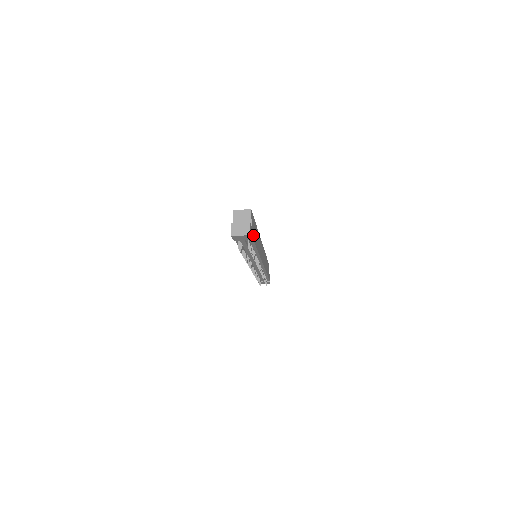
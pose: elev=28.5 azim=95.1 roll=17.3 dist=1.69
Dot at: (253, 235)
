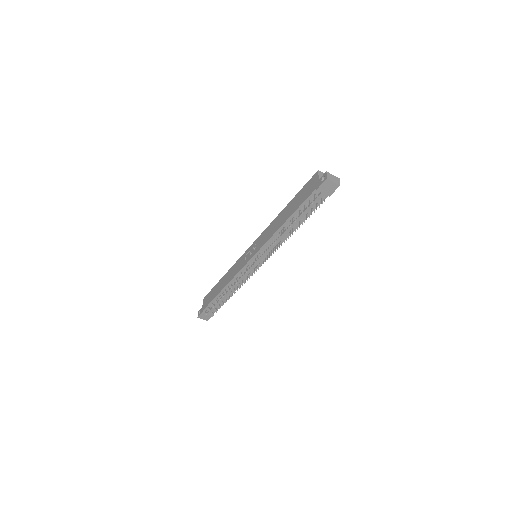
Dot at: (322, 199)
